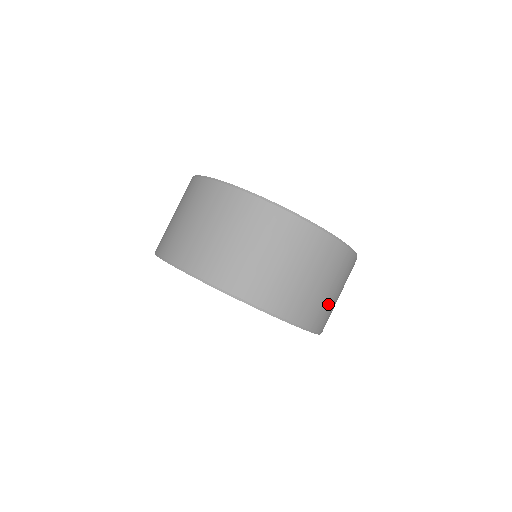
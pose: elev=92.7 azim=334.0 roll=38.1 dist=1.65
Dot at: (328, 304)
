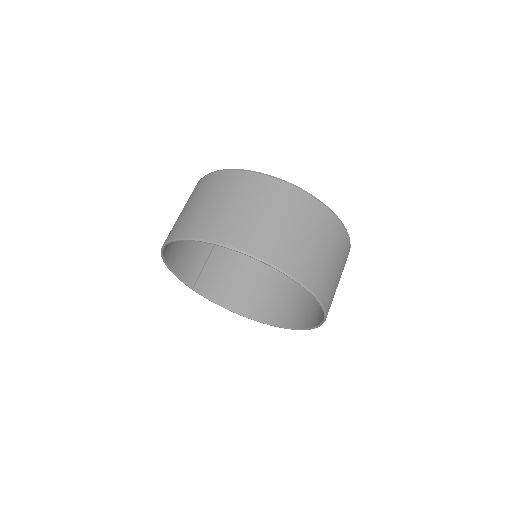
Dot at: (325, 270)
